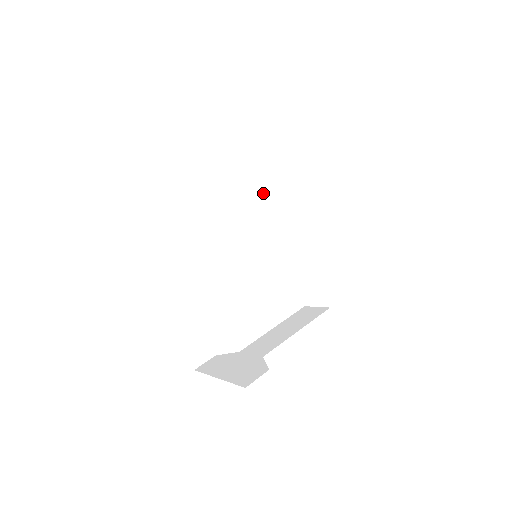
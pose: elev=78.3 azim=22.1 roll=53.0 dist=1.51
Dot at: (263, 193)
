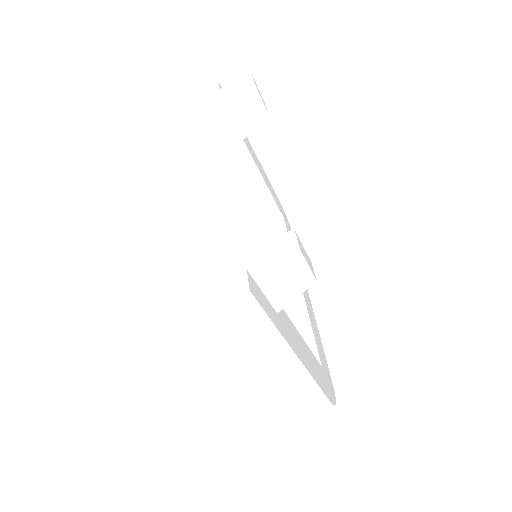
Dot at: occluded
